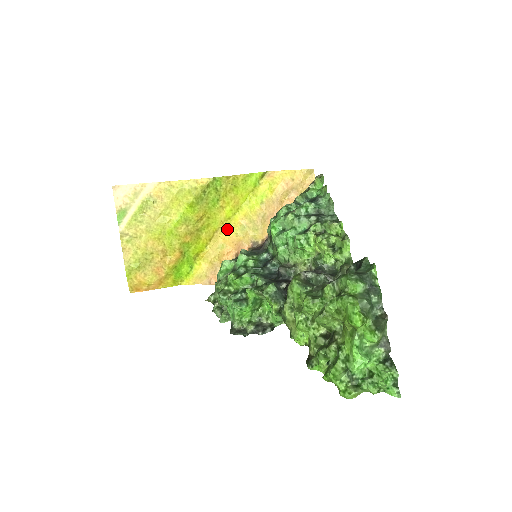
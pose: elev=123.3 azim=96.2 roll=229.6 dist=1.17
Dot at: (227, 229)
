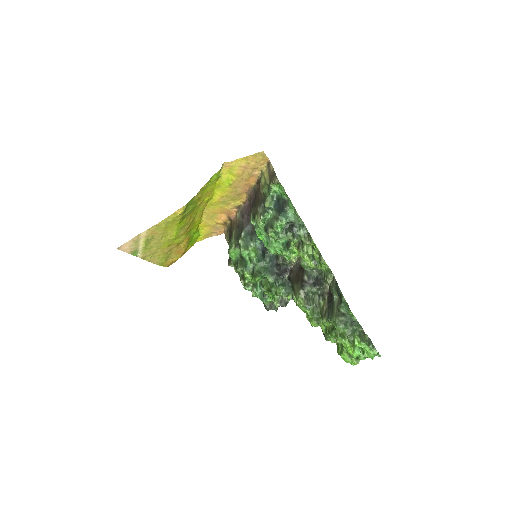
Dot at: (211, 207)
